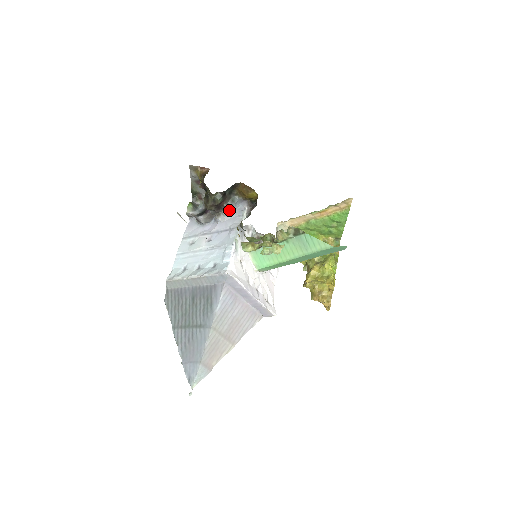
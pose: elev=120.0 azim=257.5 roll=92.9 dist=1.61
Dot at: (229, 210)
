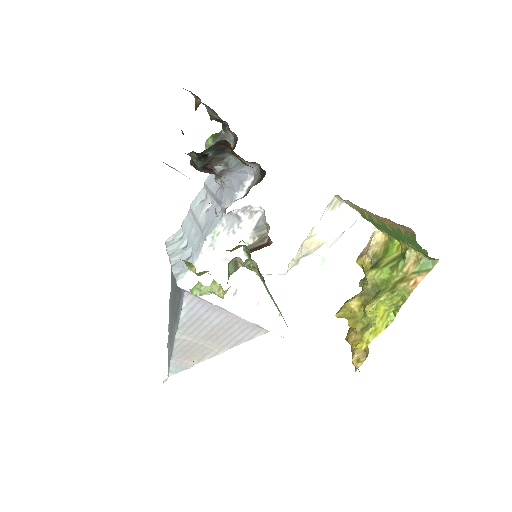
Dot at: (225, 176)
